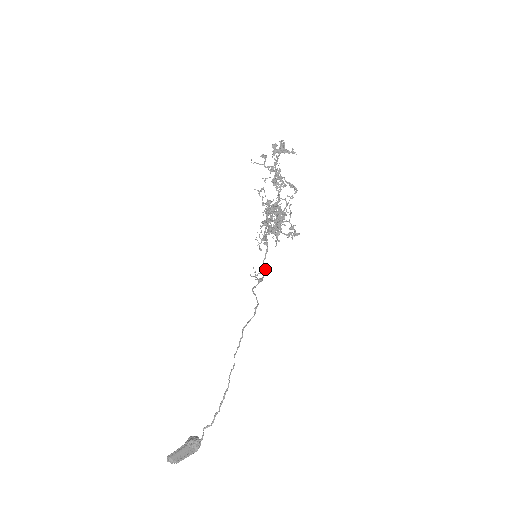
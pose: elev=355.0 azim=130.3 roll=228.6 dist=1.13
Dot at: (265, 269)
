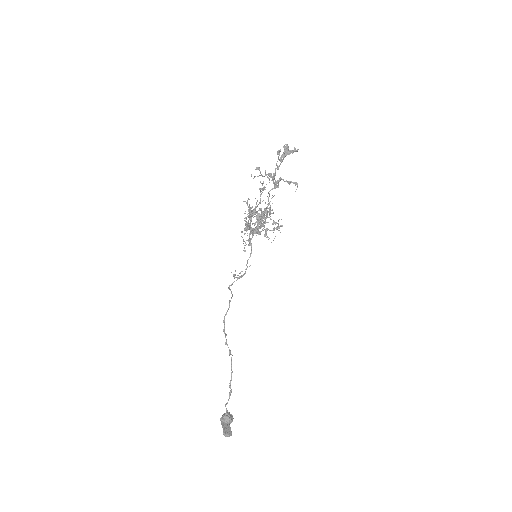
Dot at: occluded
